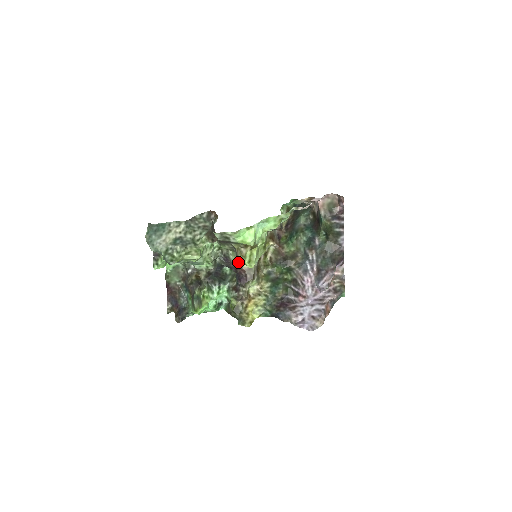
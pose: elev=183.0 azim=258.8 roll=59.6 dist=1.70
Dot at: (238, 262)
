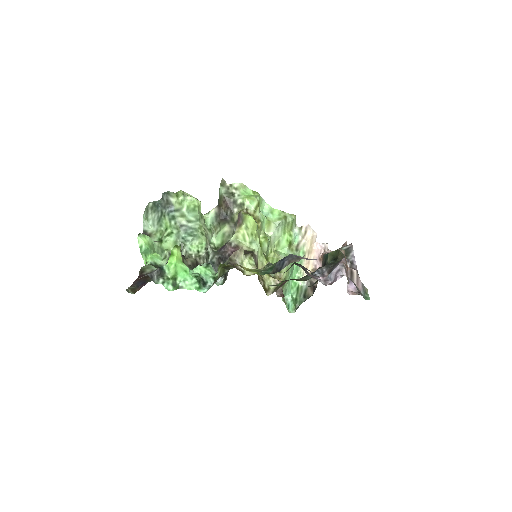
Dot at: (236, 240)
